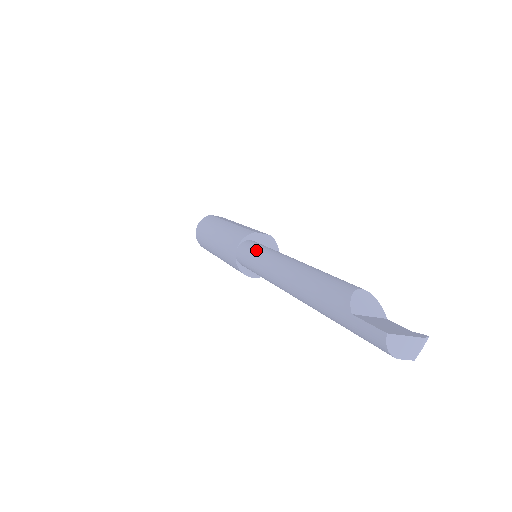
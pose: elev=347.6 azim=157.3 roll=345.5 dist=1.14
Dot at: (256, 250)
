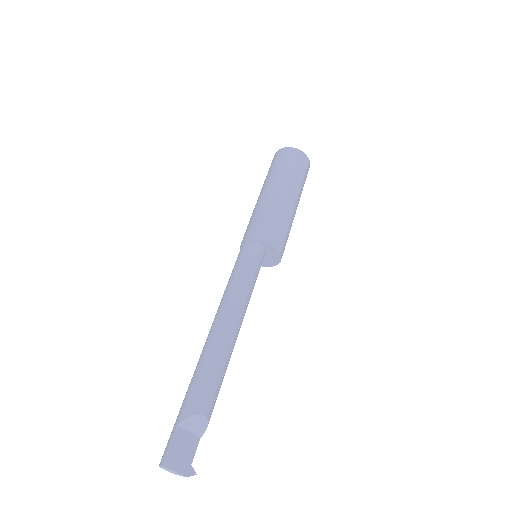
Dot at: (242, 270)
